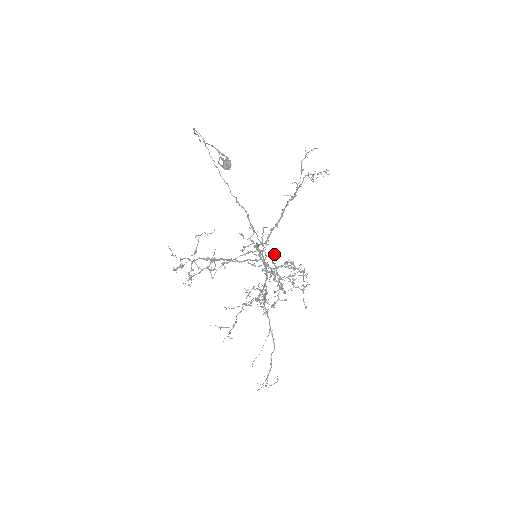
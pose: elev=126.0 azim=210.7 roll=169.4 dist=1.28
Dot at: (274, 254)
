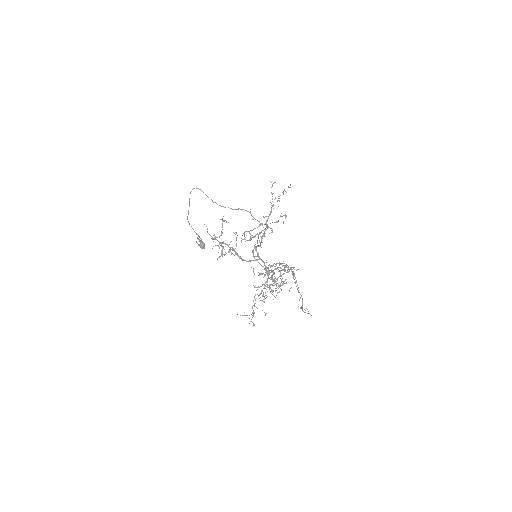
Dot at: occluded
